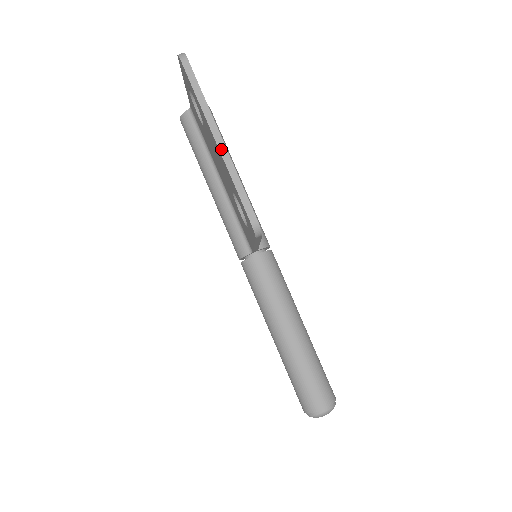
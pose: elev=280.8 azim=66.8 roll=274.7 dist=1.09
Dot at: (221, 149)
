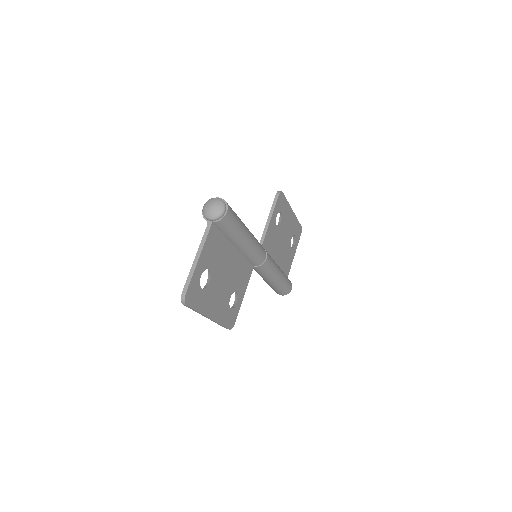
Dot at: (290, 208)
